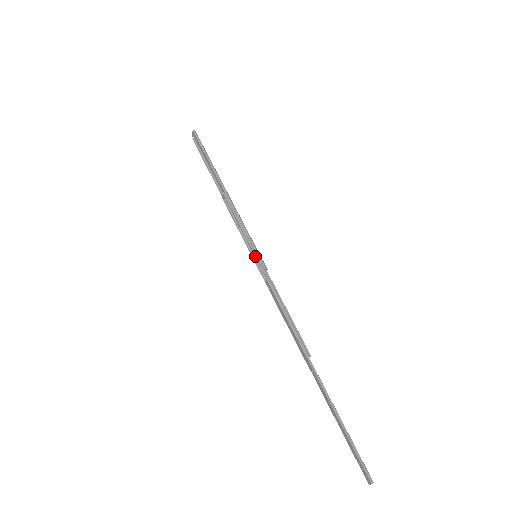
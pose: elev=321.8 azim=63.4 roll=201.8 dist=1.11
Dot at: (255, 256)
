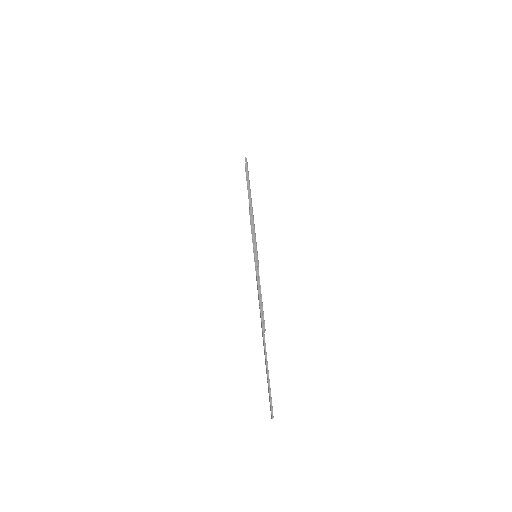
Dot at: (255, 256)
